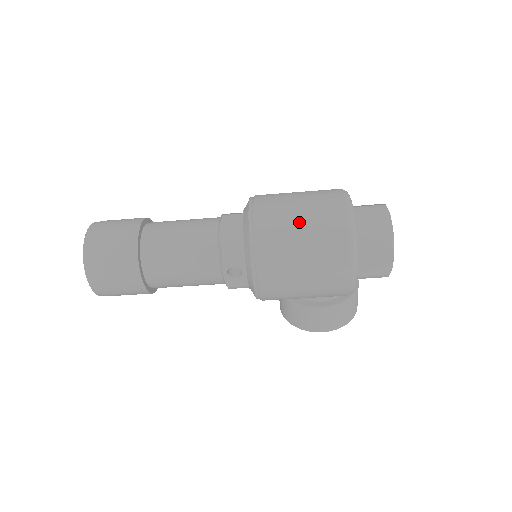
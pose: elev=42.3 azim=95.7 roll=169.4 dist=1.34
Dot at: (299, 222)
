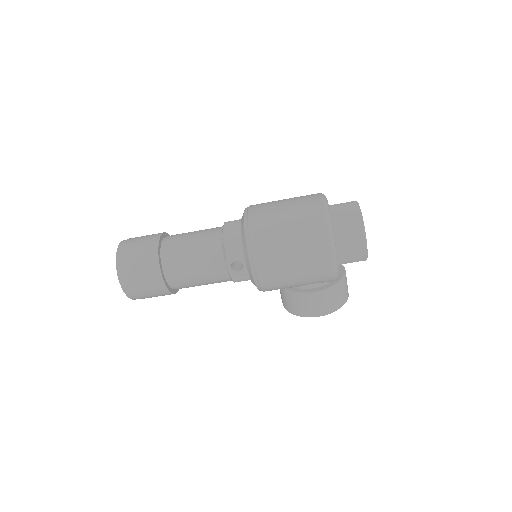
Dot at: (284, 218)
